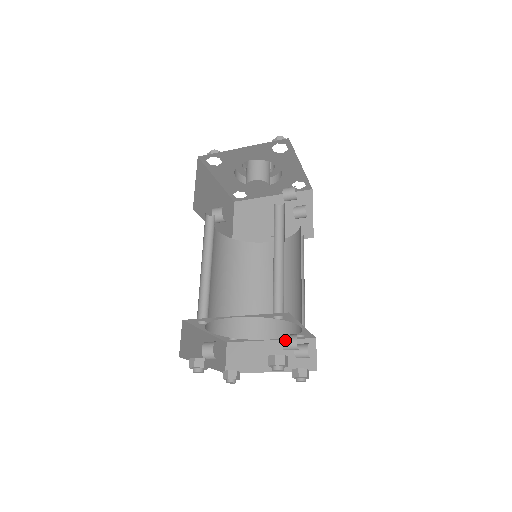
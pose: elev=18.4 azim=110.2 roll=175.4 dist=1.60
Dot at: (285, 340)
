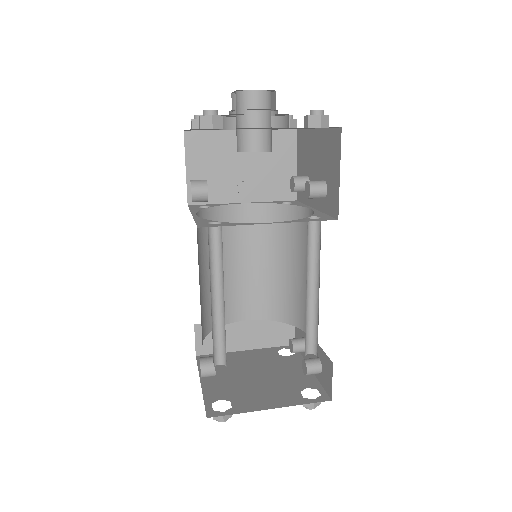
Dot at: (310, 370)
